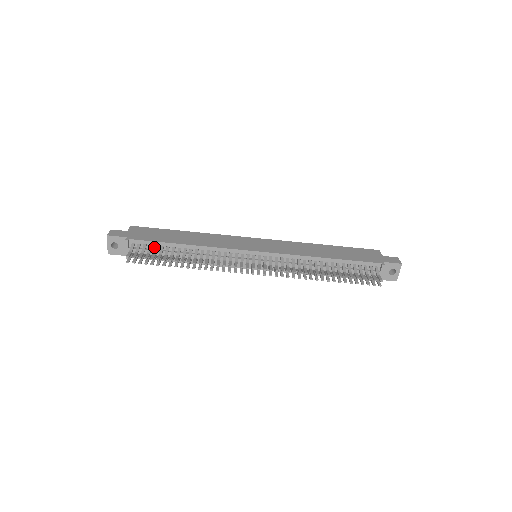
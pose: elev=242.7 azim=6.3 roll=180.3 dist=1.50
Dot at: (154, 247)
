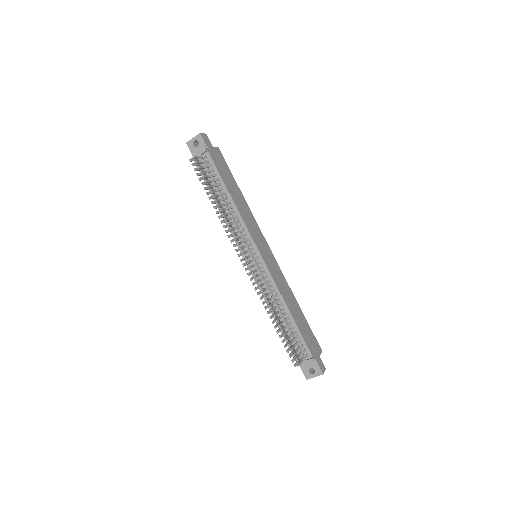
Dot at: (214, 173)
